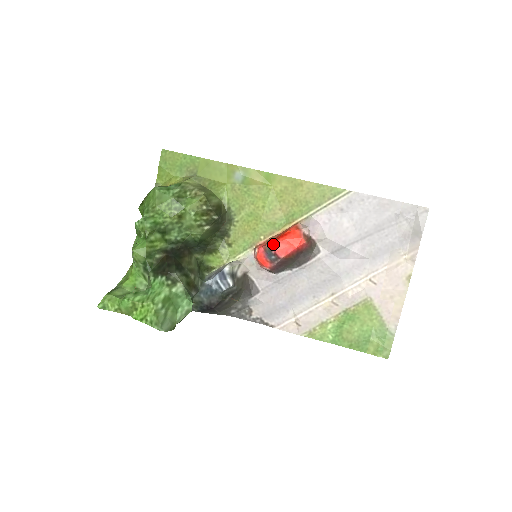
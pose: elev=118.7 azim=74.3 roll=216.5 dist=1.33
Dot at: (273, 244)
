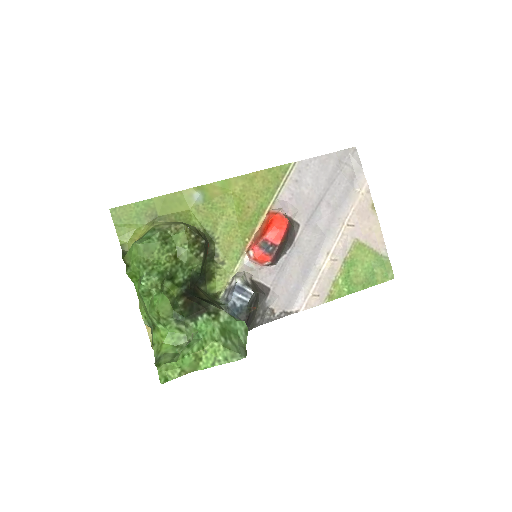
Dot at: (266, 236)
